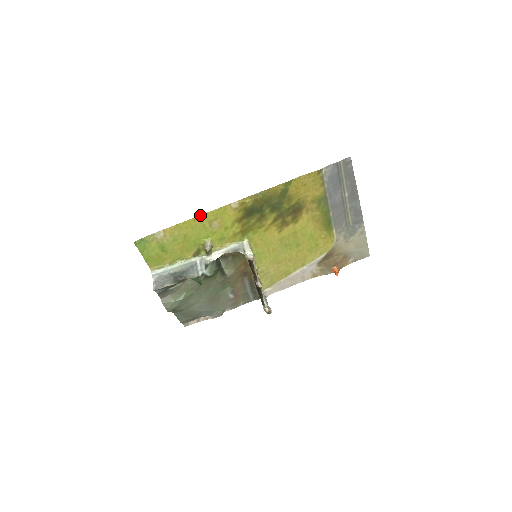
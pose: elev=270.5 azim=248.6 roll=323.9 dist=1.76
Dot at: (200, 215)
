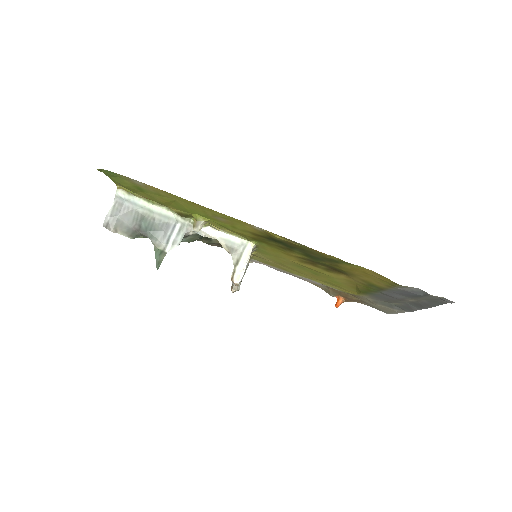
Dot at: occluded
